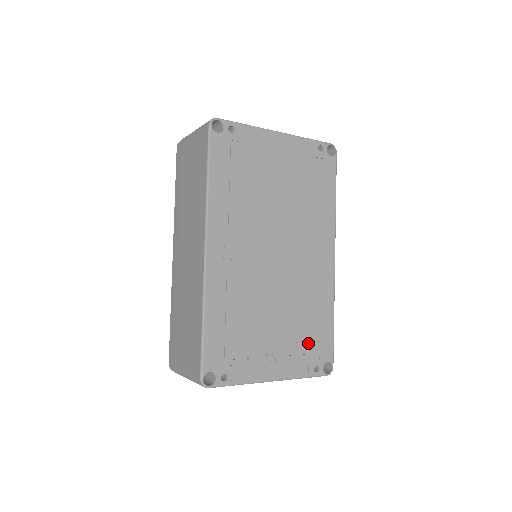
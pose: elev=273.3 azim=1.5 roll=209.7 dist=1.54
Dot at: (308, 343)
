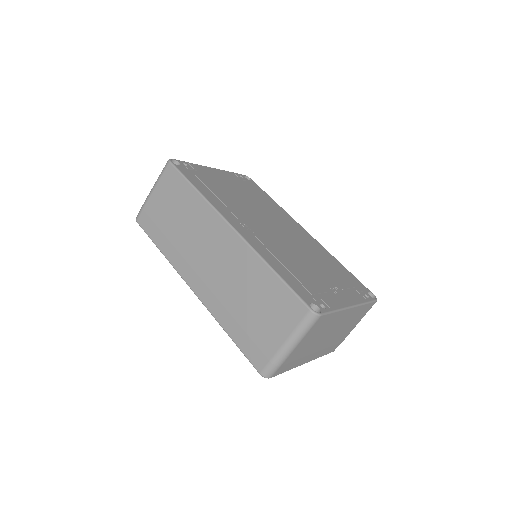
Dot at: (345, 281)
